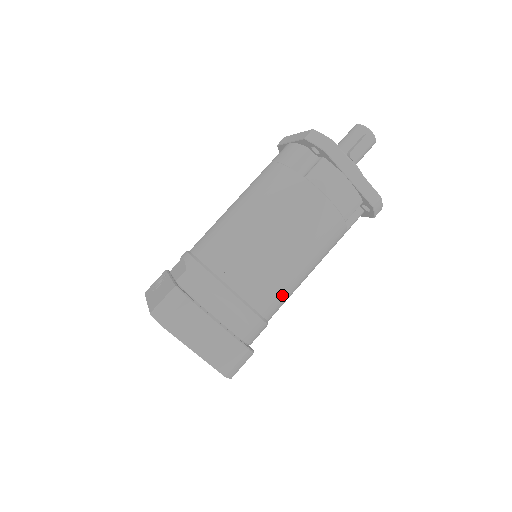
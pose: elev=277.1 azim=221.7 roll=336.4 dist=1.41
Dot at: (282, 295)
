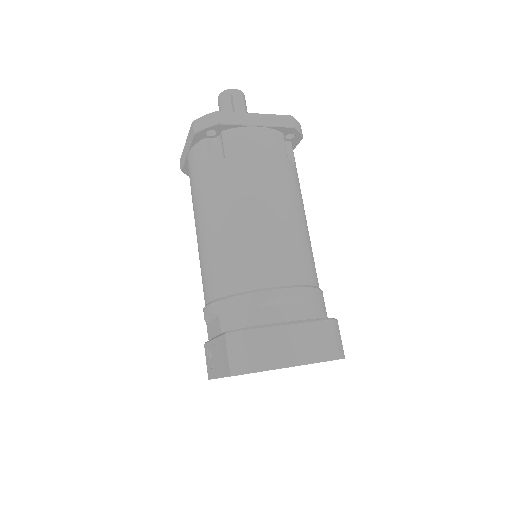
Dot at: (307, 255)
